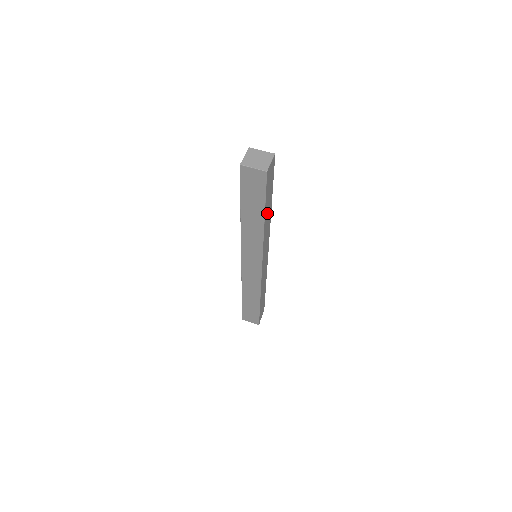
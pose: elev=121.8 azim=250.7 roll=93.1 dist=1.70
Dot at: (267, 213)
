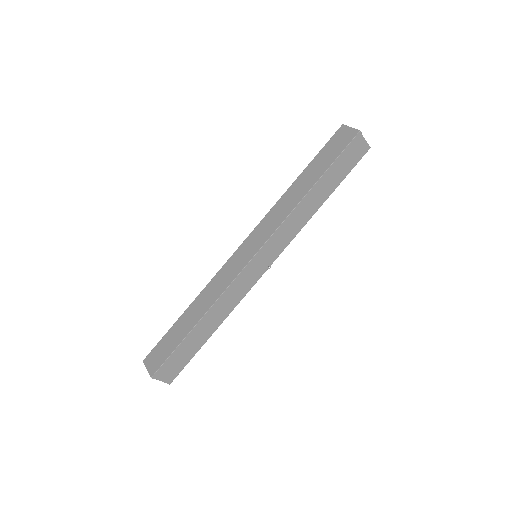
Dot at: (318, 193)
